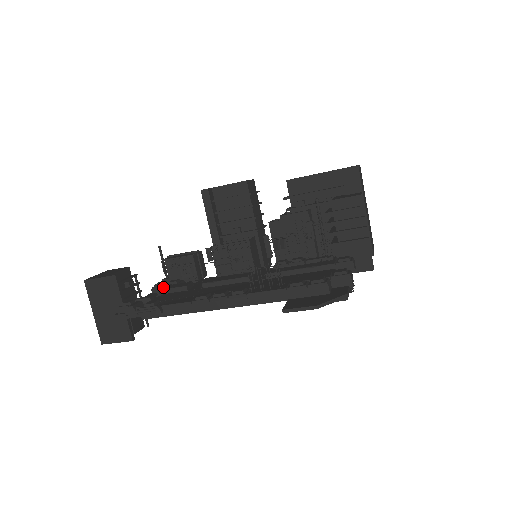
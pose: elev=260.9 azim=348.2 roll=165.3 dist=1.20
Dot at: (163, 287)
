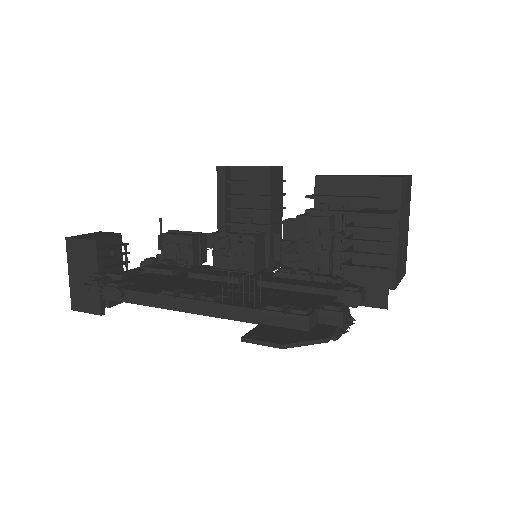
Dot at: (150, 264)
